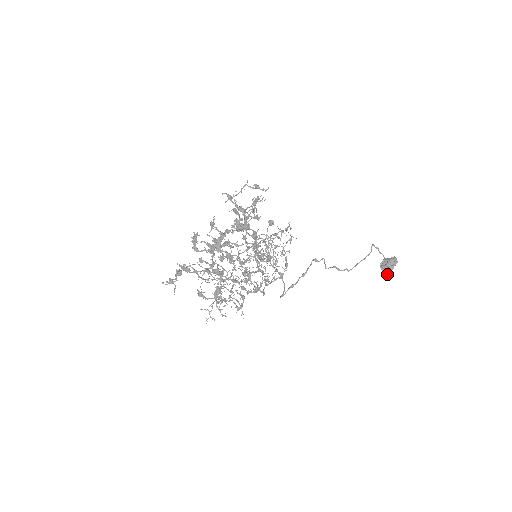
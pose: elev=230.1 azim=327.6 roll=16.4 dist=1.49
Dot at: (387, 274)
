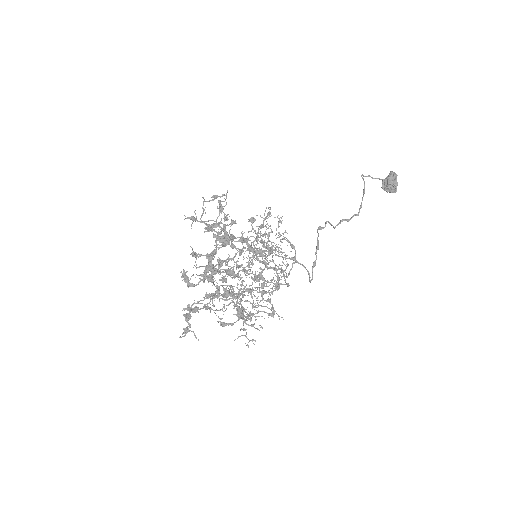
Dot at: (395, 192)
